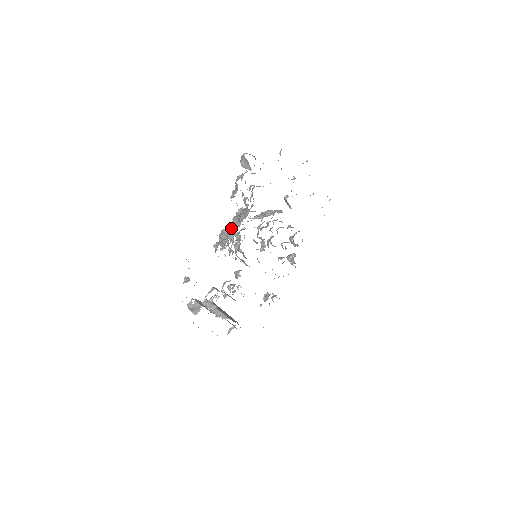
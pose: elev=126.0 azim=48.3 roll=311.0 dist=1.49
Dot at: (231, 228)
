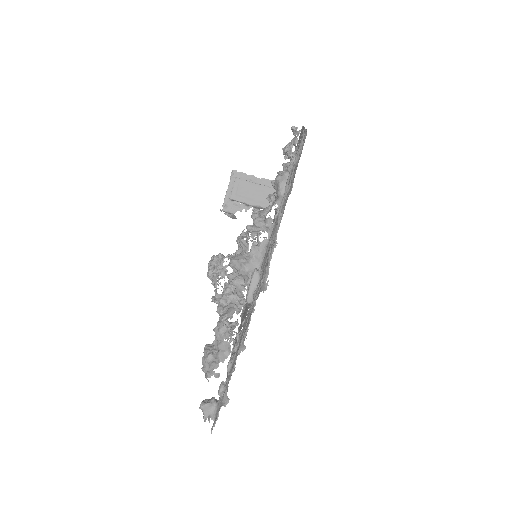
Dot at: occluded
